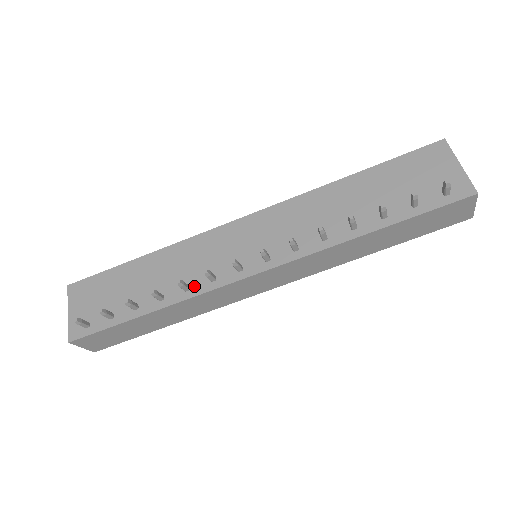
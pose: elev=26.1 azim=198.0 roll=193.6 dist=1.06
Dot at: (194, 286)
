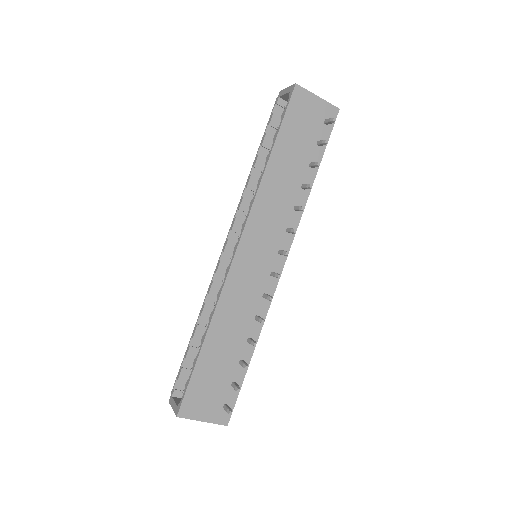
Dot at: (259, 312)
